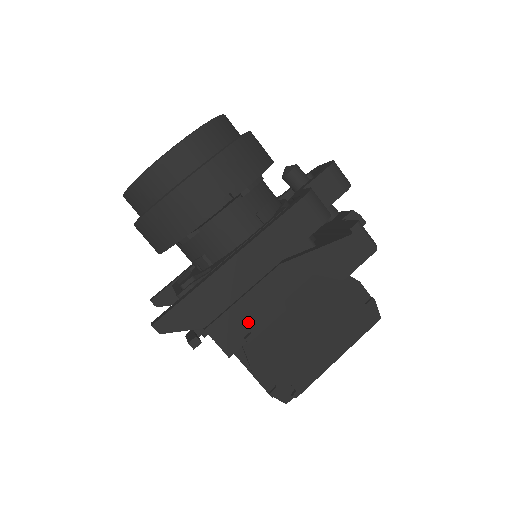
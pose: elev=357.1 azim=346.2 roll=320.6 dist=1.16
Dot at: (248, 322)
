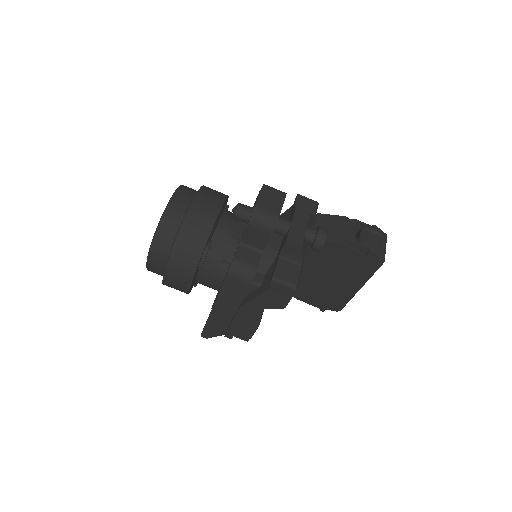
Dot at: (243, 332)
